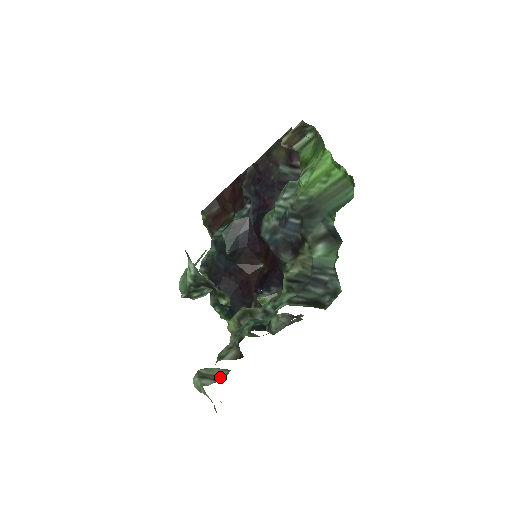
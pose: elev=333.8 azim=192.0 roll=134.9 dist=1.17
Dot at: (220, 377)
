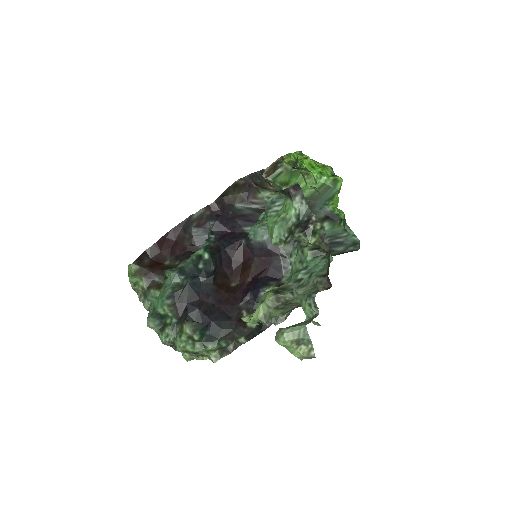
Dot at: (308, 321)
